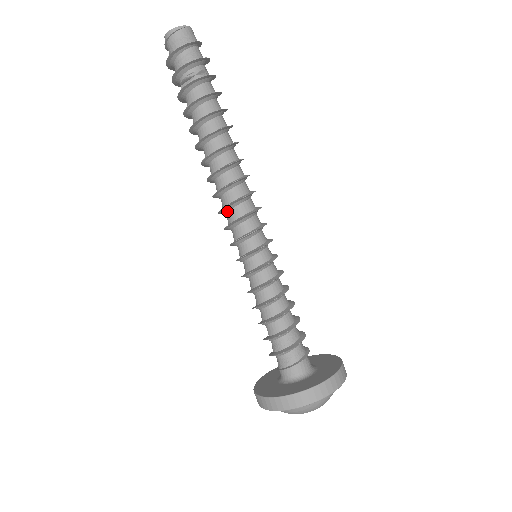
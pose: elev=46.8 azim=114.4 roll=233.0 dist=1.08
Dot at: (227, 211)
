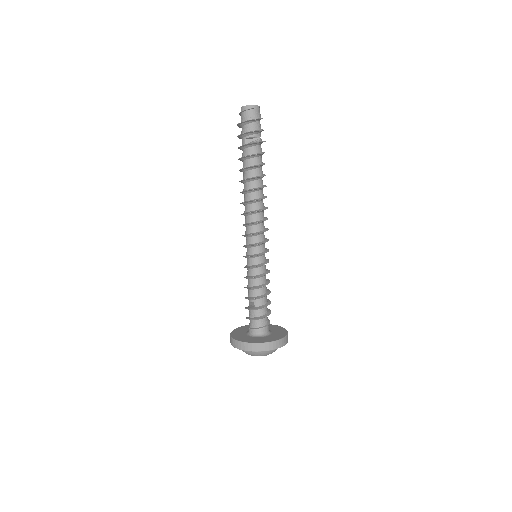
Dot at: (253, 225)
